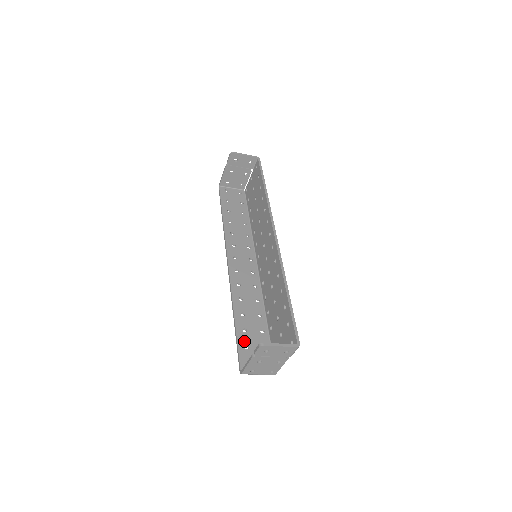
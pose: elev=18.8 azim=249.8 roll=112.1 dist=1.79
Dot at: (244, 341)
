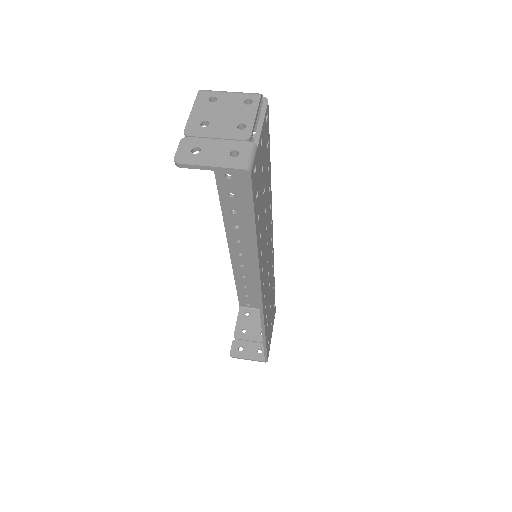
Dot at: (244, 293)
